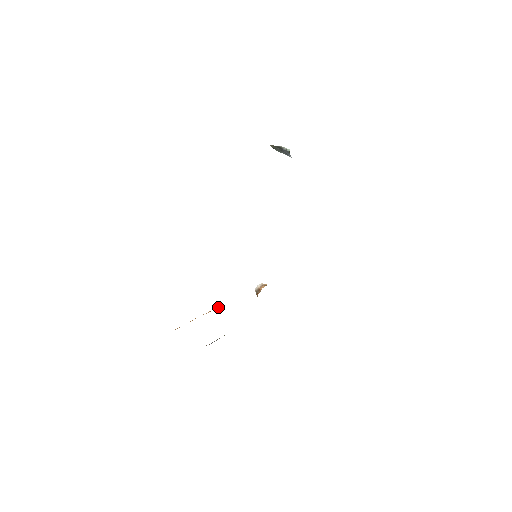
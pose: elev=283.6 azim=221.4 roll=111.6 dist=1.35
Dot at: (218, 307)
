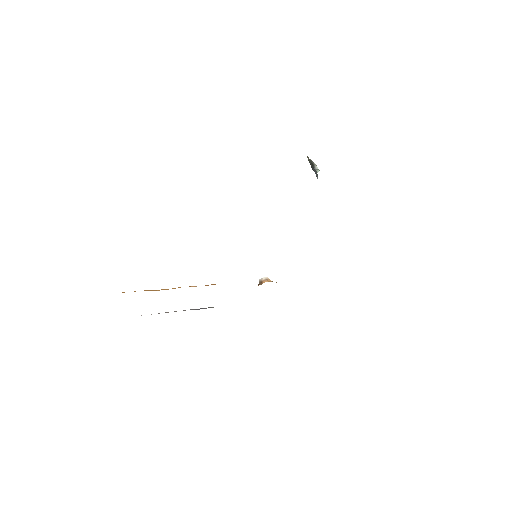
Dot at: (207, 285)
